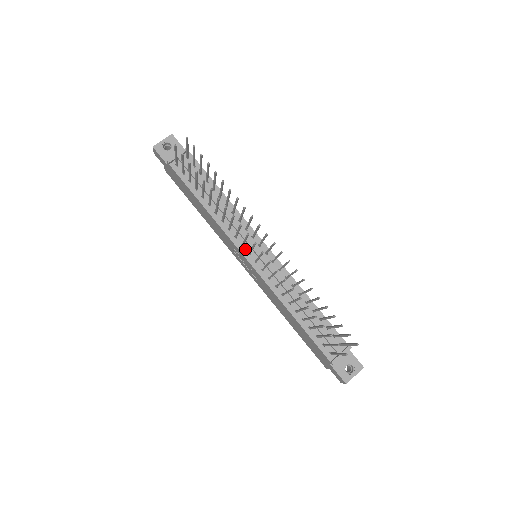
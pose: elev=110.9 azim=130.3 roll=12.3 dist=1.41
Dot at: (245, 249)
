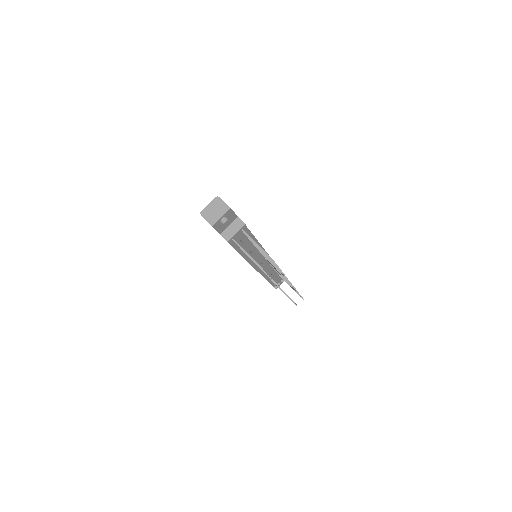
Dot at: occluded
